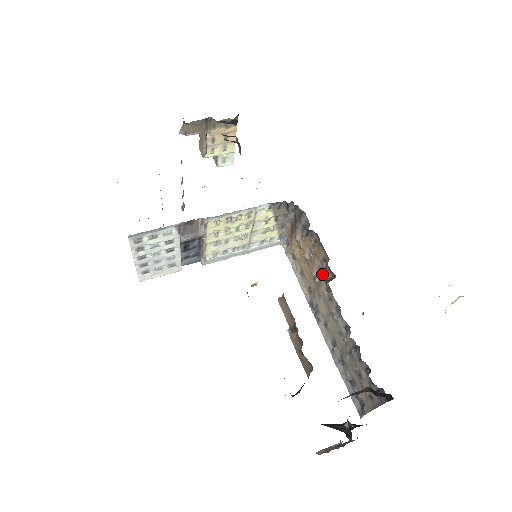
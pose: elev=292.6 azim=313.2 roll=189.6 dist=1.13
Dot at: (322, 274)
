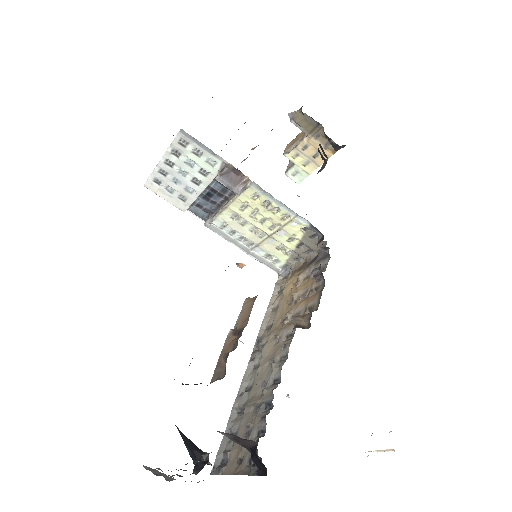
Dot at: (298, 317)
